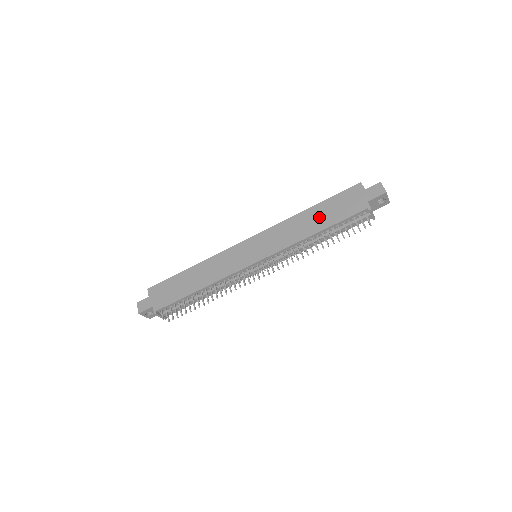
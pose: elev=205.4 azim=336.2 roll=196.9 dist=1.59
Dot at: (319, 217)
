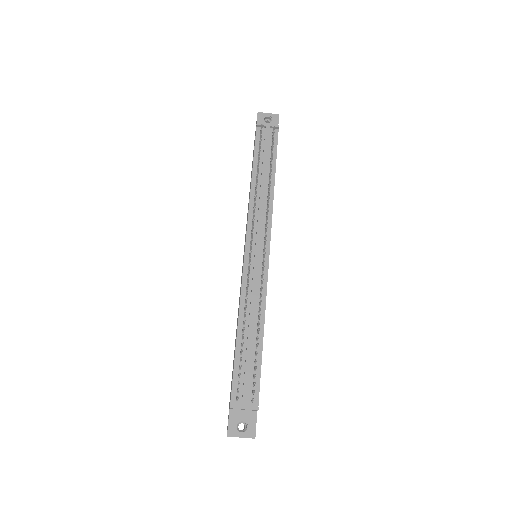
Dot at: occluded
